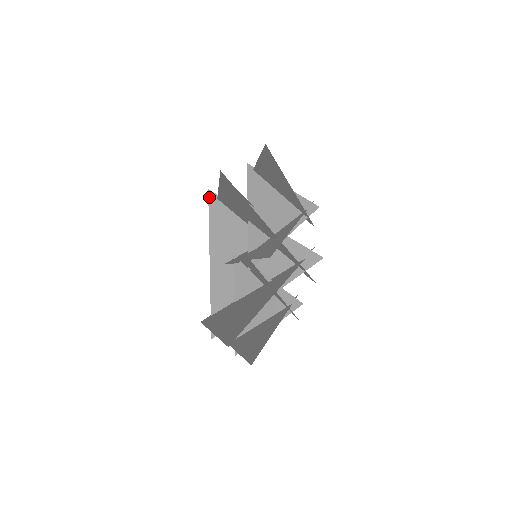
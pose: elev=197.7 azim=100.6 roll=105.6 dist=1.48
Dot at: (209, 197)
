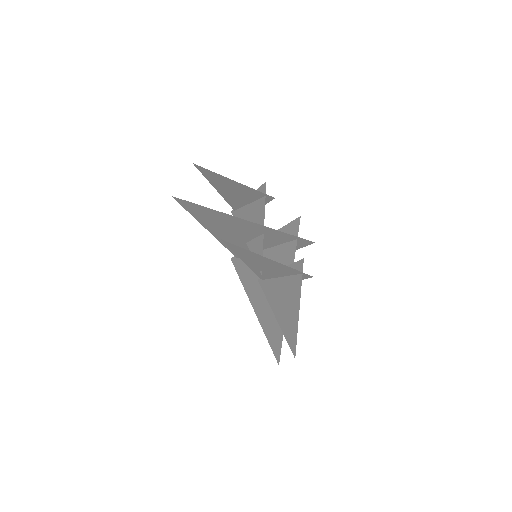
Dot at: (233, 263)
